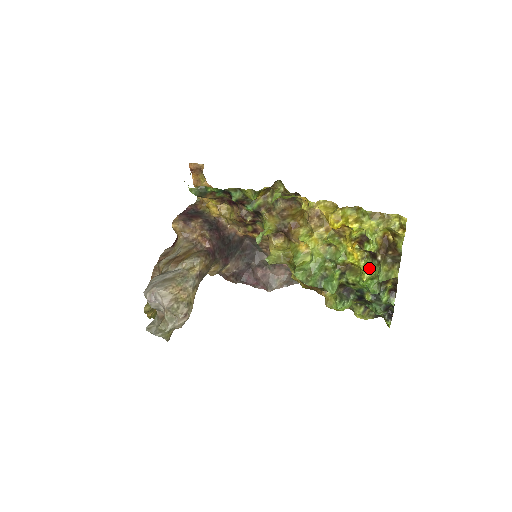
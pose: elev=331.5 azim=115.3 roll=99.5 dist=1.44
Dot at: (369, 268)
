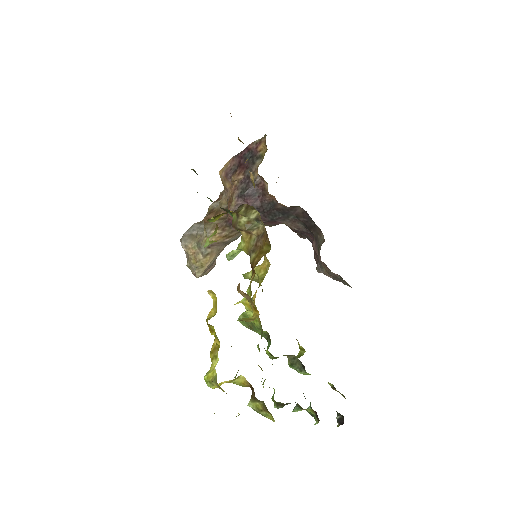
Dot at: occluded
